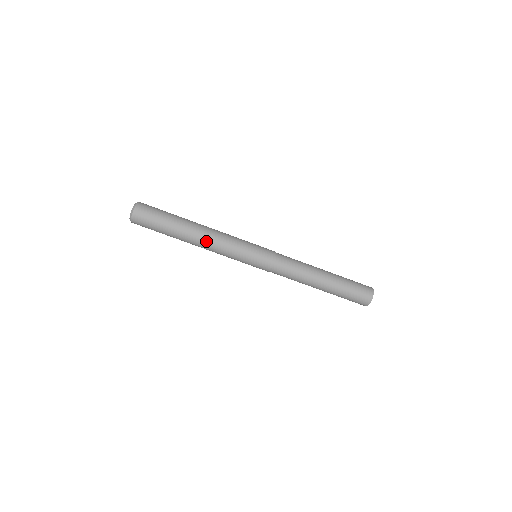
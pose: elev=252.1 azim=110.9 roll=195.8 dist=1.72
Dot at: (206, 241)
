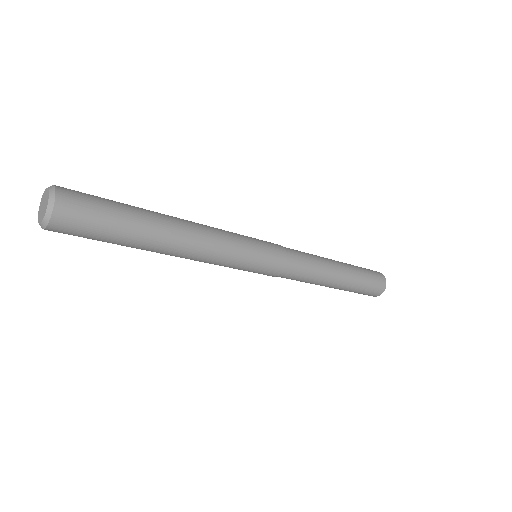
Dot at: (190, 252)
